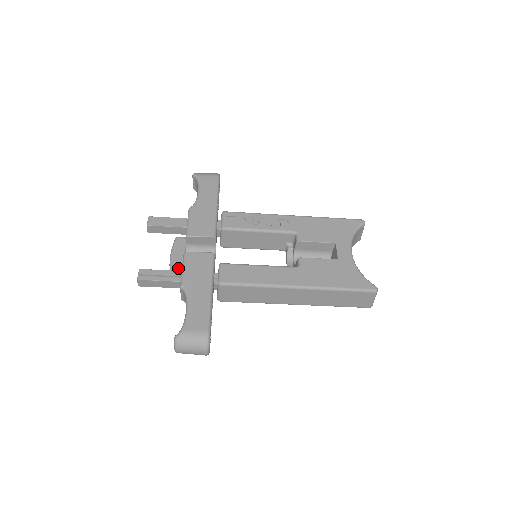
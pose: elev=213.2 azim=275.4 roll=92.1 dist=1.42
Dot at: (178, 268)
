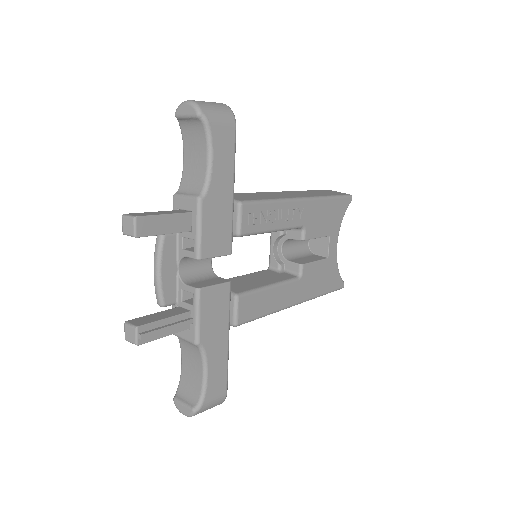
Dot at: (171, 292)
